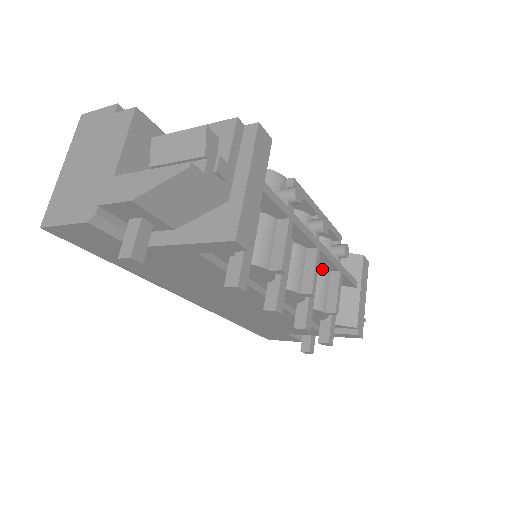
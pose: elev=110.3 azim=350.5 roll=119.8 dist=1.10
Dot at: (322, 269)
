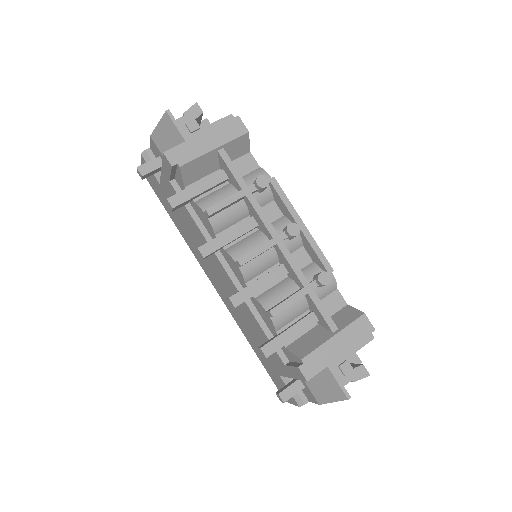
Dot at: (292, 282)
